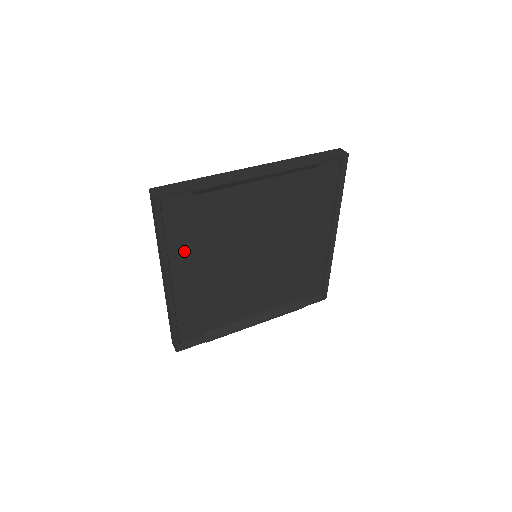
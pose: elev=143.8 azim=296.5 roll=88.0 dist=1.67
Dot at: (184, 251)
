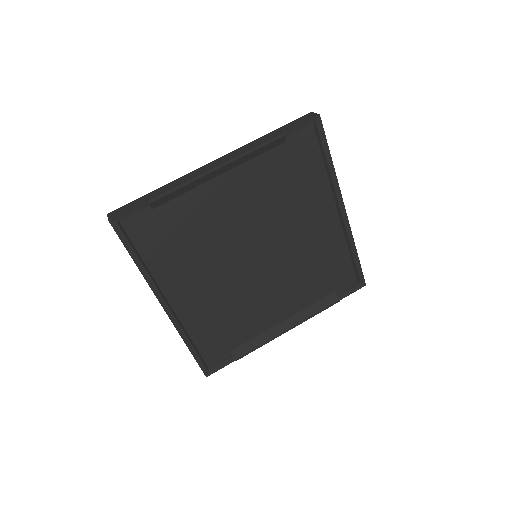
Dot at: (169, 269)
